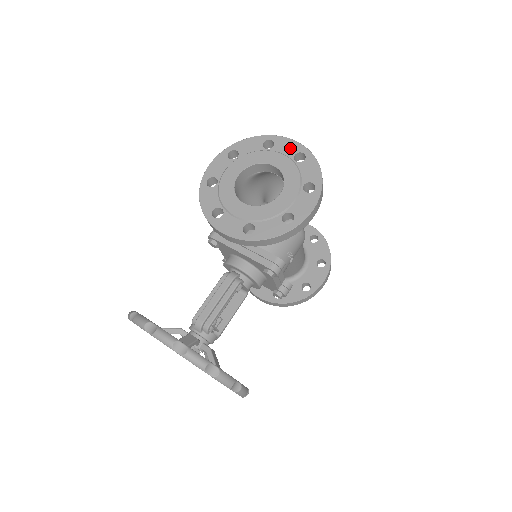
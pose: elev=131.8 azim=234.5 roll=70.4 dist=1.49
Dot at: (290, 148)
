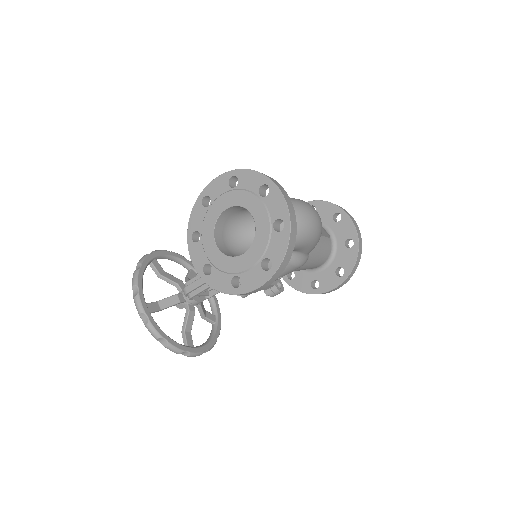
Dot at: (277, 209)
